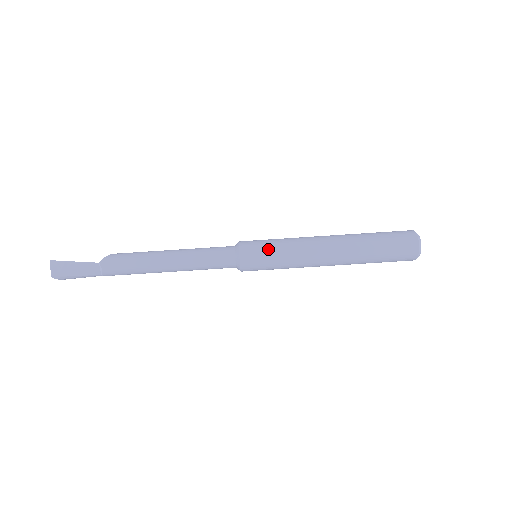
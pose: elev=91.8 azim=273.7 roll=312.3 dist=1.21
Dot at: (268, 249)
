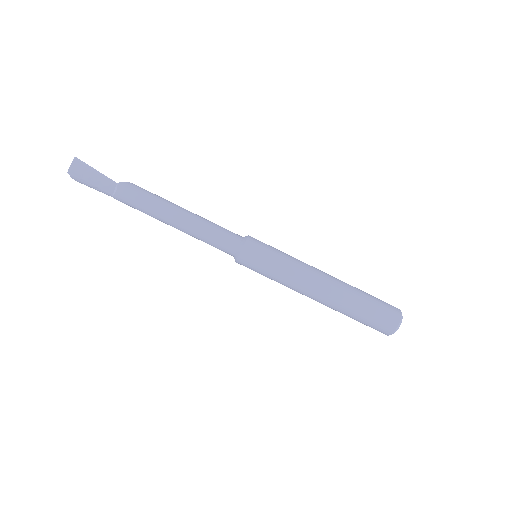
Dot at: (271, 254)
